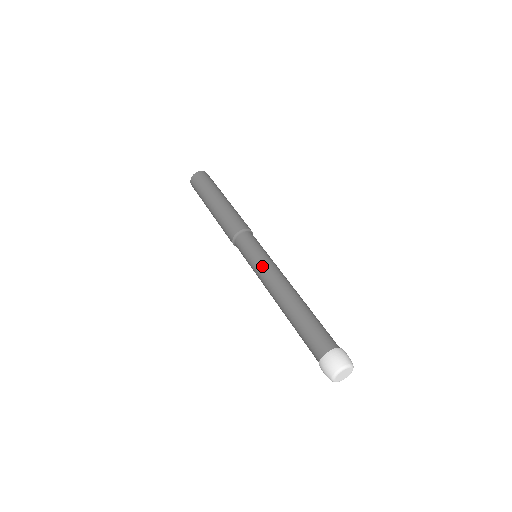
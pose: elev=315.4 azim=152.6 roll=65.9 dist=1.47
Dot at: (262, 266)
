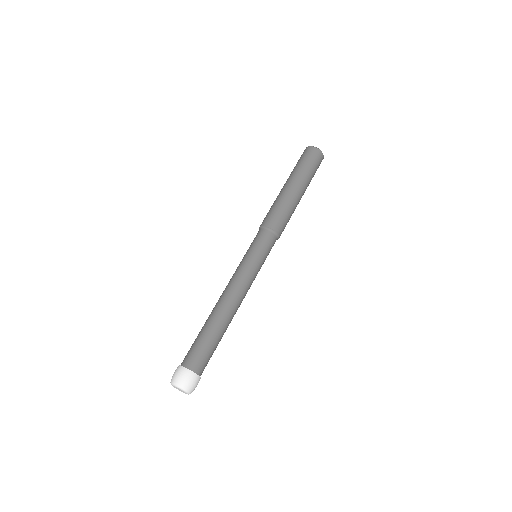
Dot at: (236, 269)
